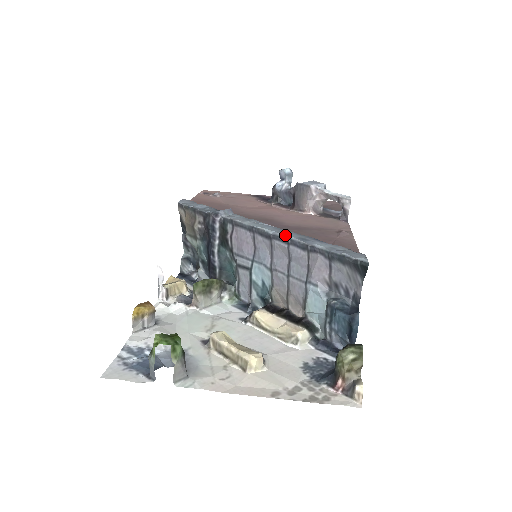
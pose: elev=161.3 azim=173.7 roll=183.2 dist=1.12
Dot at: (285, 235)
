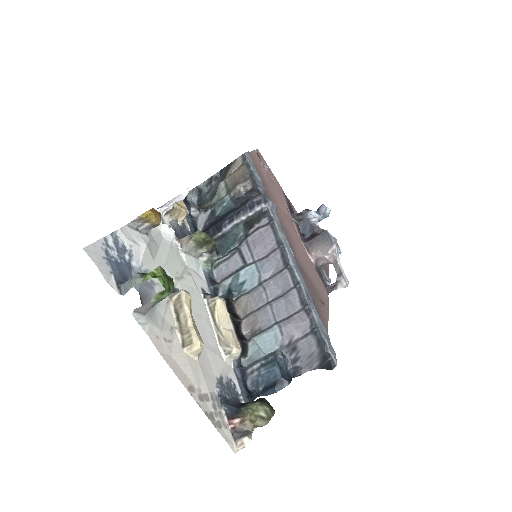
Dot at: (299, 278)
